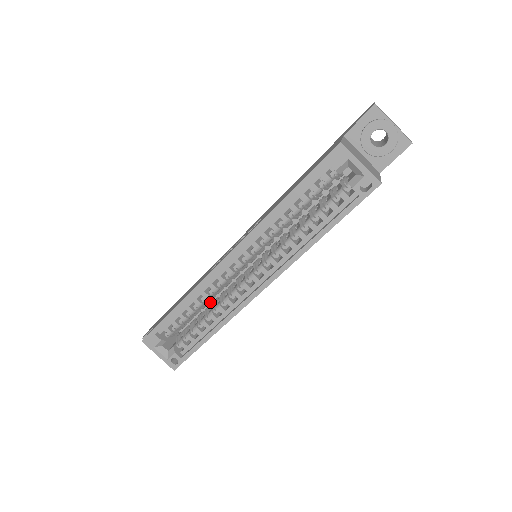
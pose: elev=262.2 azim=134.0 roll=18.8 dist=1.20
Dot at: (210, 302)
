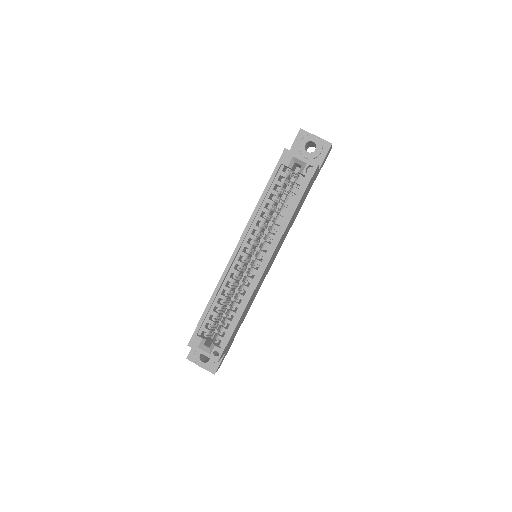
Dot at: occluded
